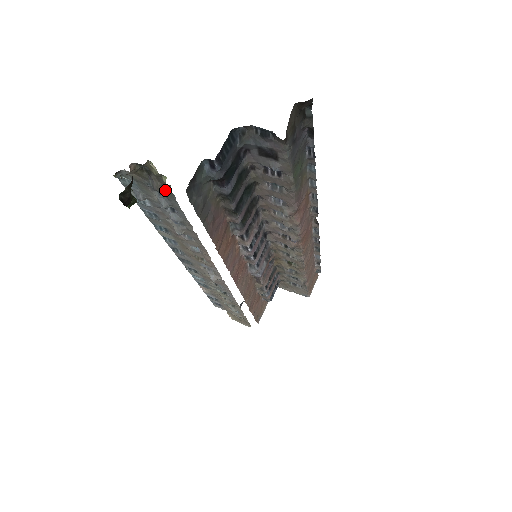
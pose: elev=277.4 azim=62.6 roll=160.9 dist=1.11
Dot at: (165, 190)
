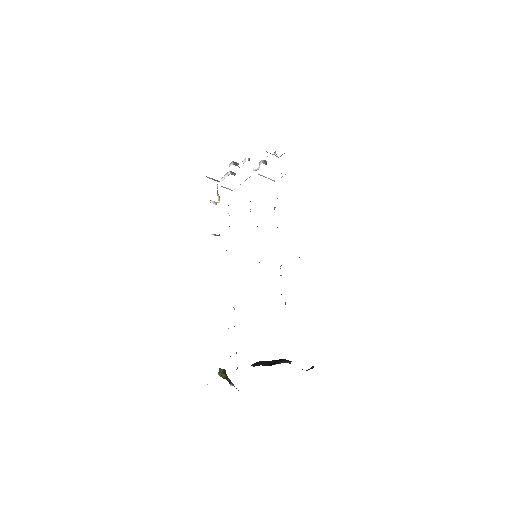
Dot at: occluded
